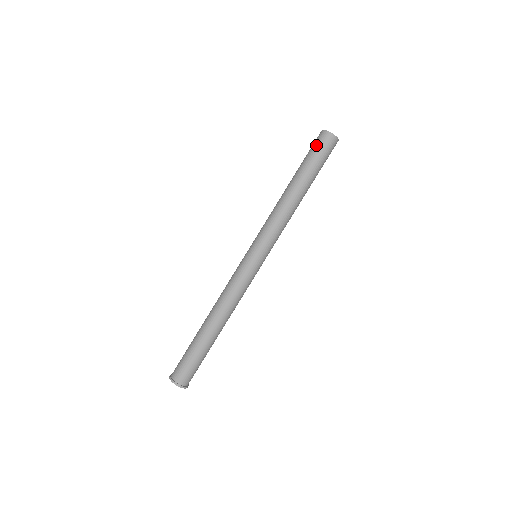
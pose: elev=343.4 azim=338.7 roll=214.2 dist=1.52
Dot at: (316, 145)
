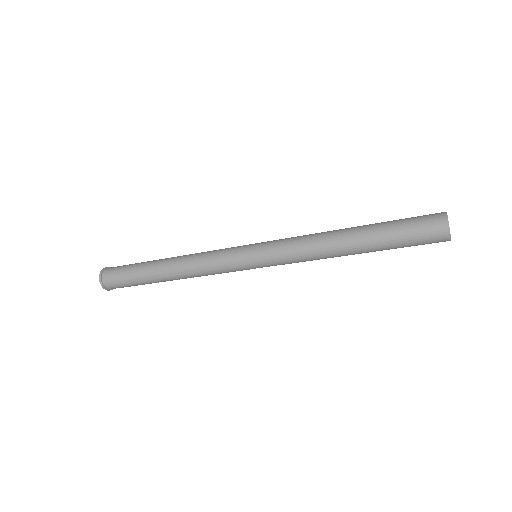
Dot at: (421, 230)
